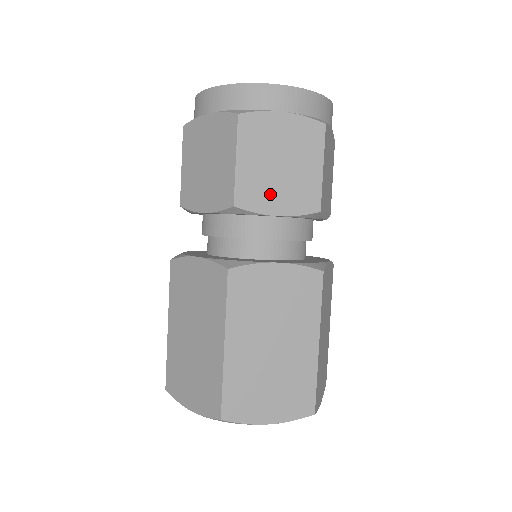
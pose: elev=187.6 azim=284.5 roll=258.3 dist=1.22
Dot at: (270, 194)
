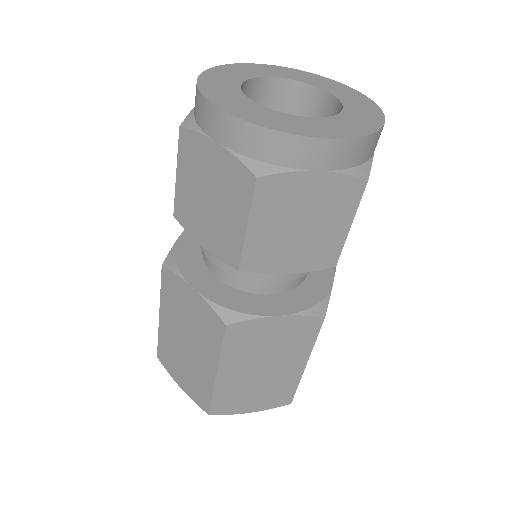
Dot at: (282, 256)
